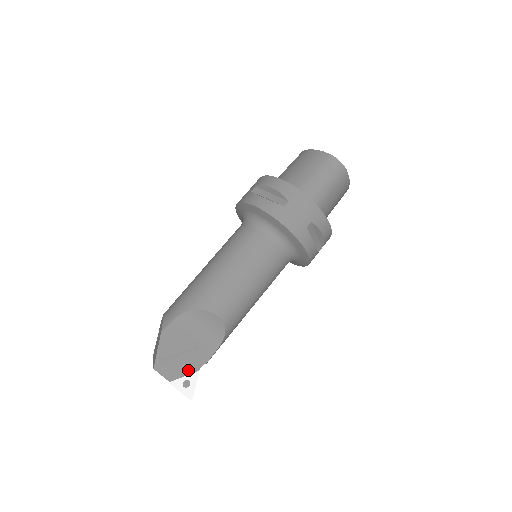
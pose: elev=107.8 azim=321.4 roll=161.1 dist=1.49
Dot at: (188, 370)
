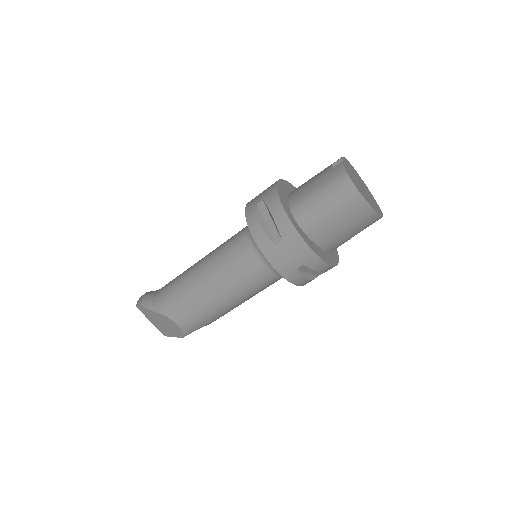
Dot at: occluded
